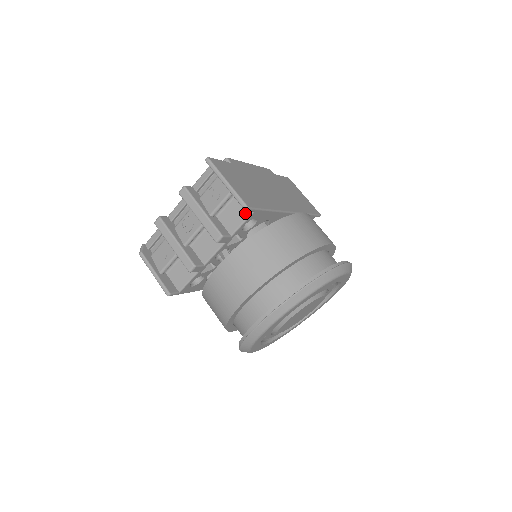
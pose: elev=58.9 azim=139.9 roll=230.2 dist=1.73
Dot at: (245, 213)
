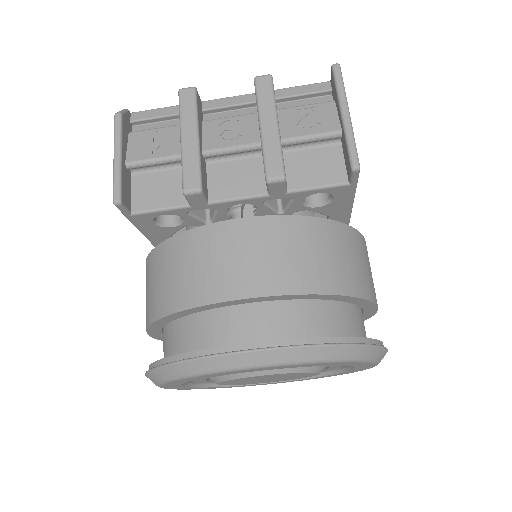
Dot at: (335, 176)
